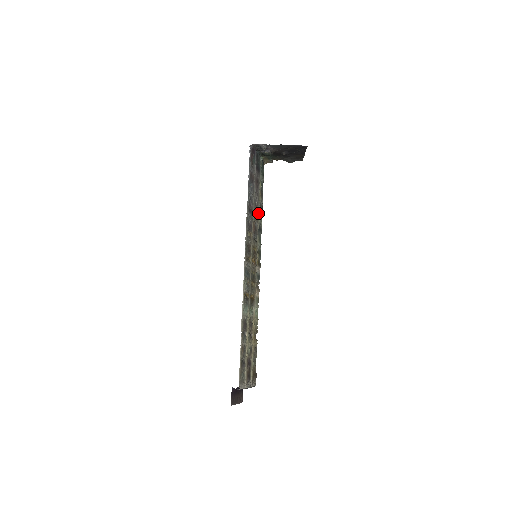
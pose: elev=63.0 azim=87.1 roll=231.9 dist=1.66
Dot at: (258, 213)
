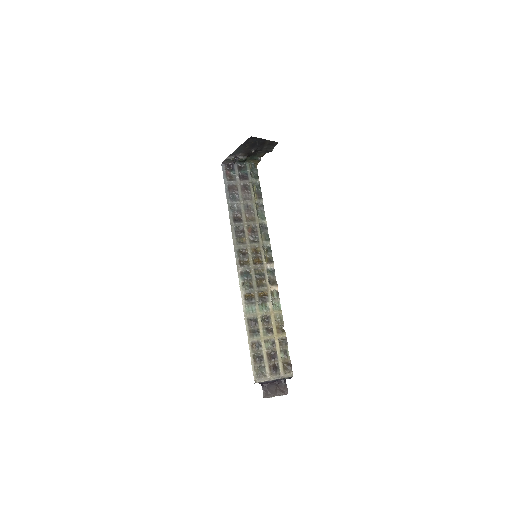
Dot at: (255, 215)
